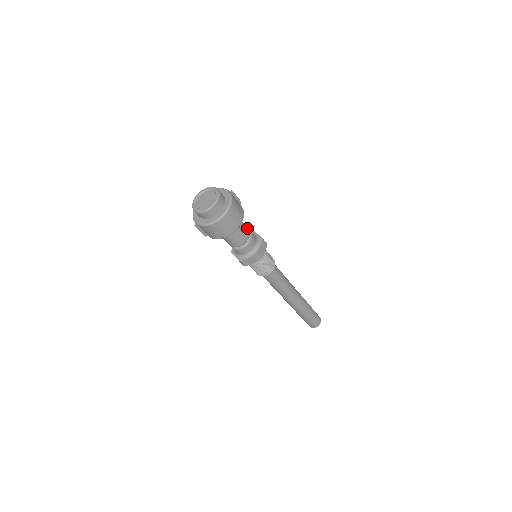
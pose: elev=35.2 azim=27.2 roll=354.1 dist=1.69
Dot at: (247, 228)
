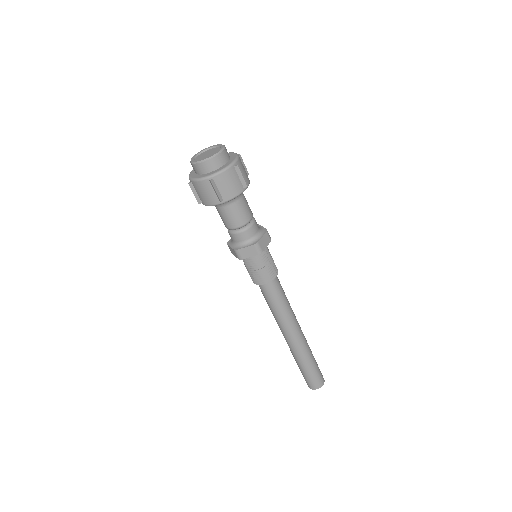
Dot at: occluded
